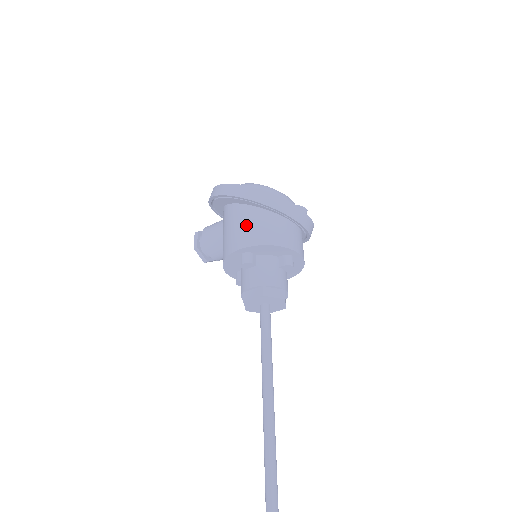
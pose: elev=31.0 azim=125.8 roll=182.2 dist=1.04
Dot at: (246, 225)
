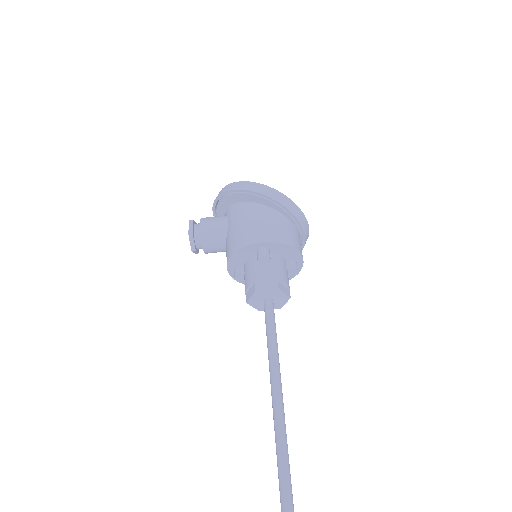
Dot at: (269, 223)
